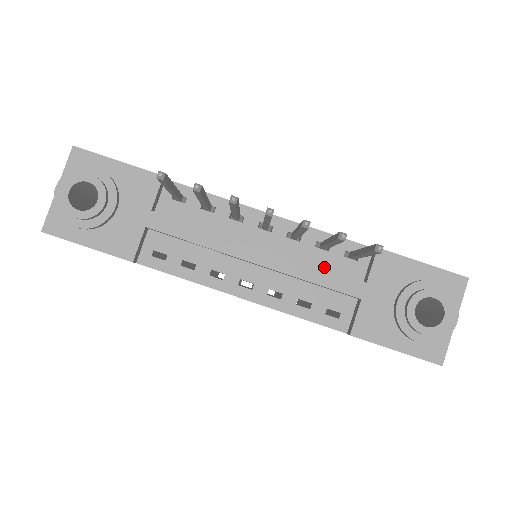
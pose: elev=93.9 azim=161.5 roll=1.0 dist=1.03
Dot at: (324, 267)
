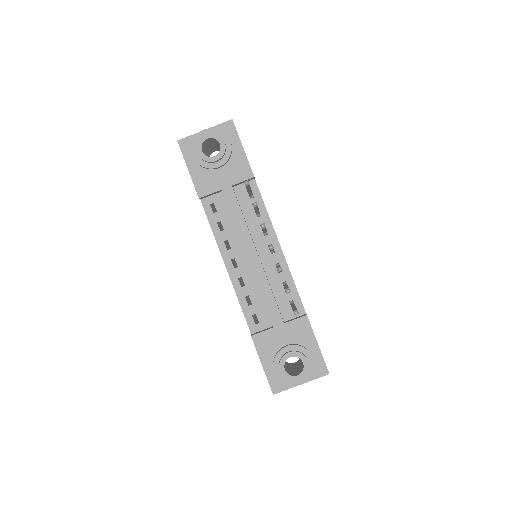
Dot at: (276, 296)
